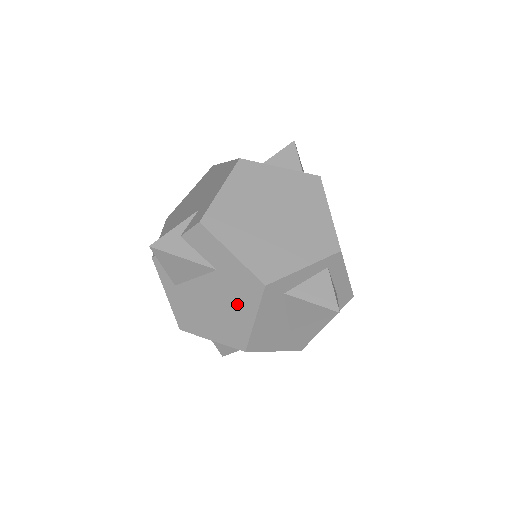
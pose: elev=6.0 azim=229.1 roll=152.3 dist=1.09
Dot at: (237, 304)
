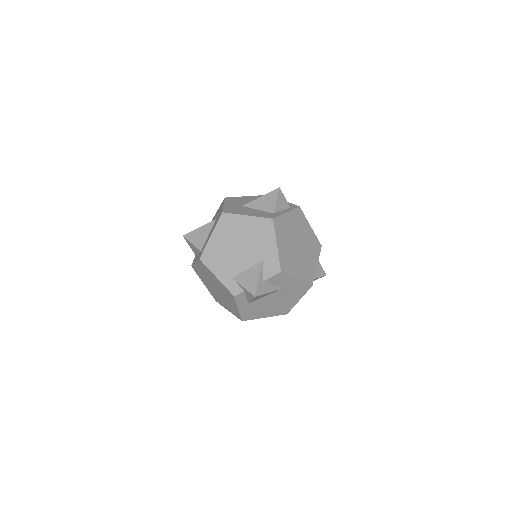
Dot at: (291, 298)
